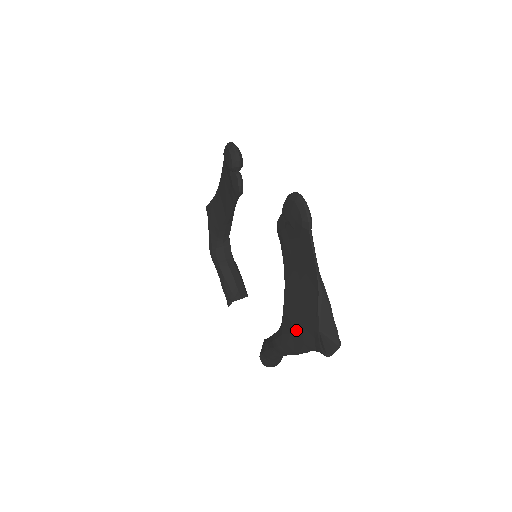
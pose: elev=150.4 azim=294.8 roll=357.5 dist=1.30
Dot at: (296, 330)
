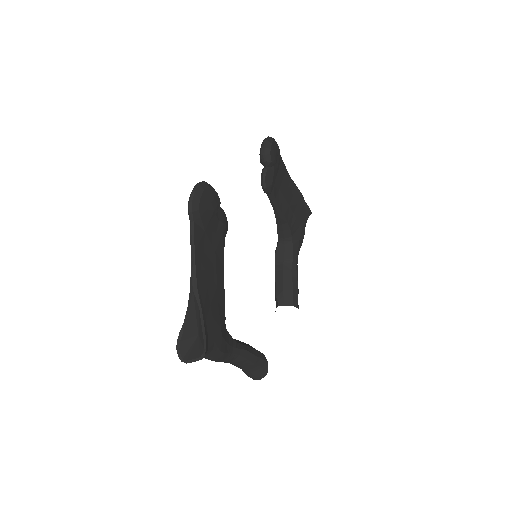
Dot at: occluded
